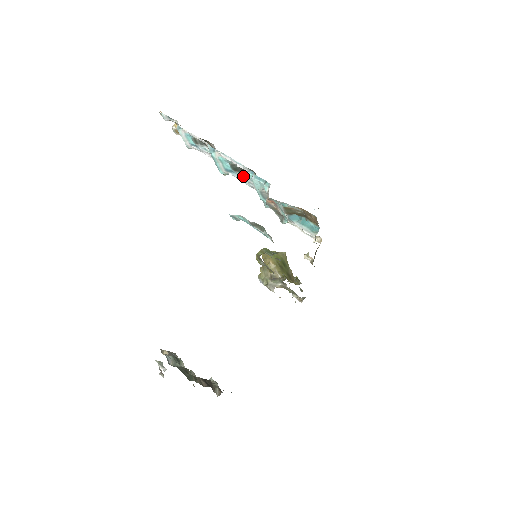
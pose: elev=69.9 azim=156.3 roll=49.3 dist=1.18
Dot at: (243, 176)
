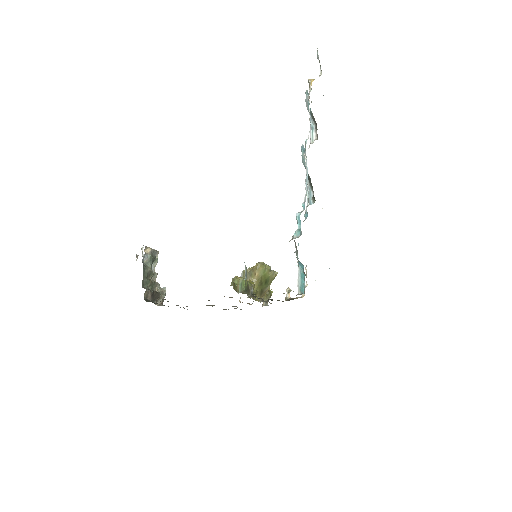
Dot at: (309, 188)
